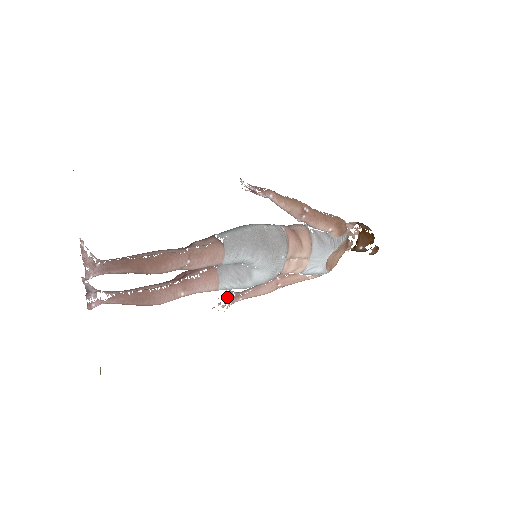
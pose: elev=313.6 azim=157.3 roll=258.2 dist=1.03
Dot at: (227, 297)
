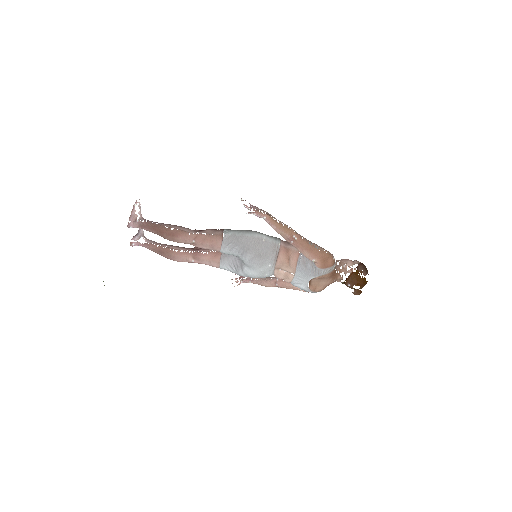
Dot at: occluded
